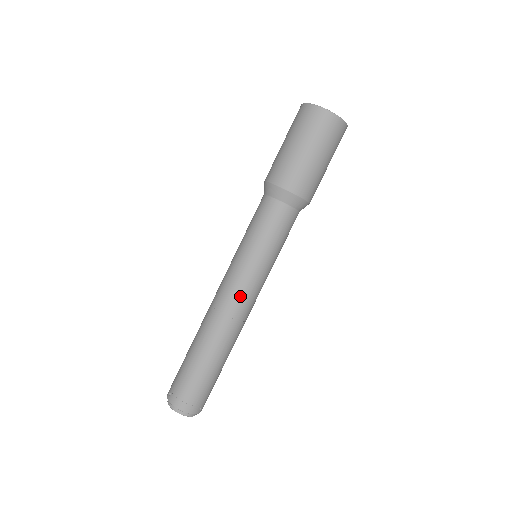
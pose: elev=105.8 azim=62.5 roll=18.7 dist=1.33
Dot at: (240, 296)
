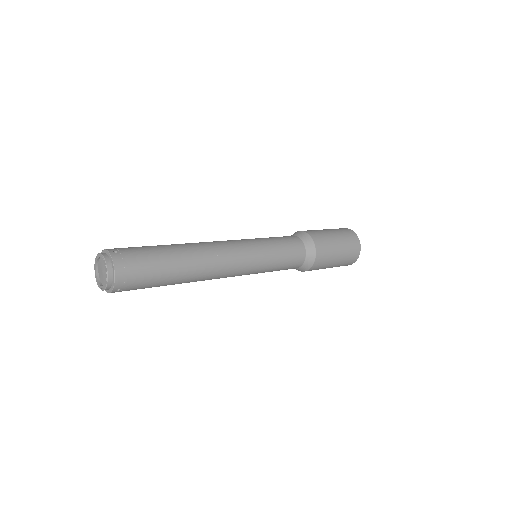
Dot at: (237, 262)
